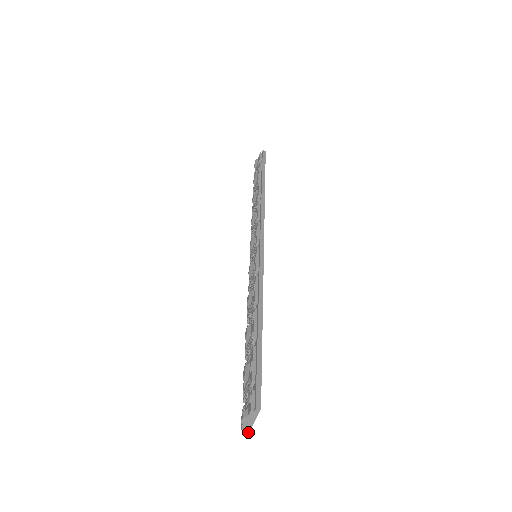
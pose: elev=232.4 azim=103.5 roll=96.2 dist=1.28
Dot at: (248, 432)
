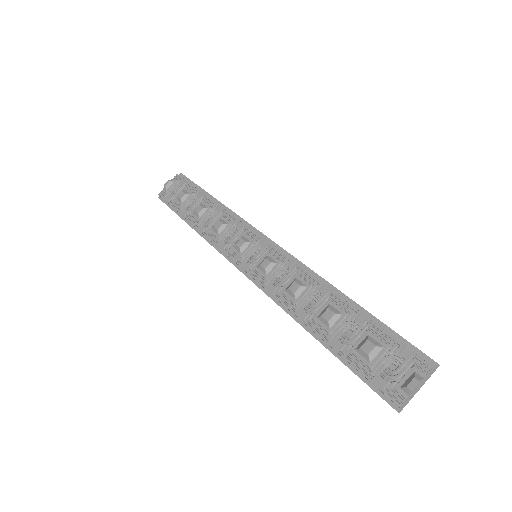
Dot at: occluded
